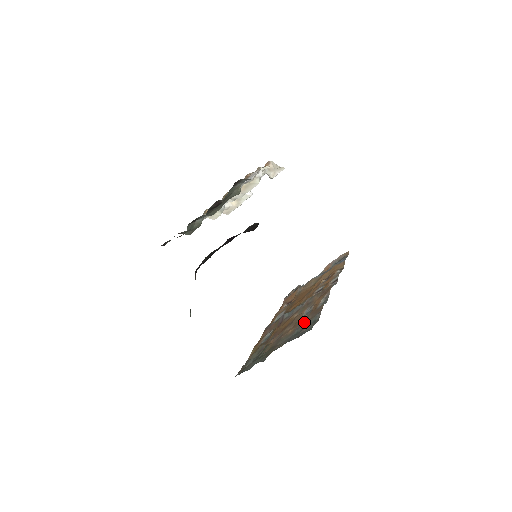
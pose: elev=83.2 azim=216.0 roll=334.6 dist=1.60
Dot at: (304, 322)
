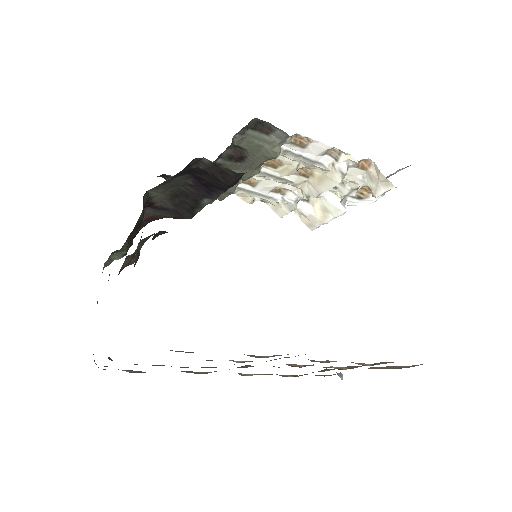
Dot at: occluded
